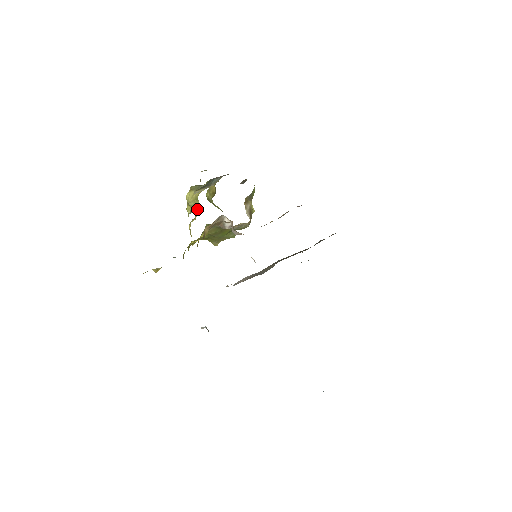
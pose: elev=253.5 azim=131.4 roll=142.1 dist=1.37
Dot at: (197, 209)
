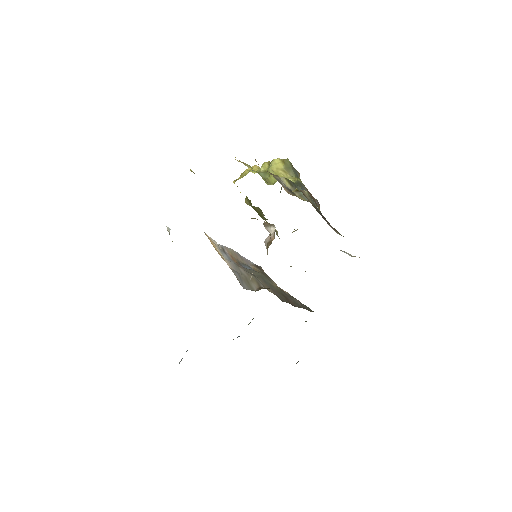
Dot at: (269, 181)
